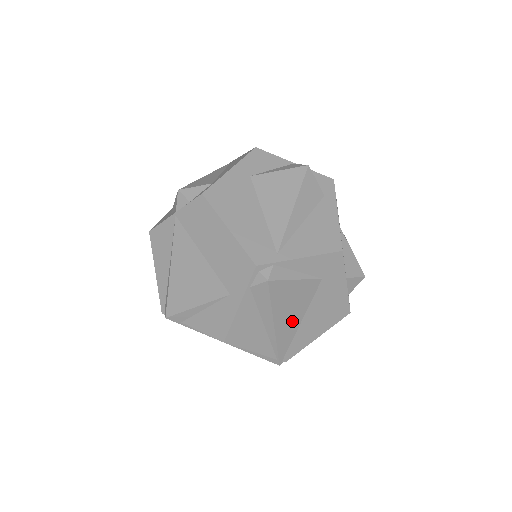
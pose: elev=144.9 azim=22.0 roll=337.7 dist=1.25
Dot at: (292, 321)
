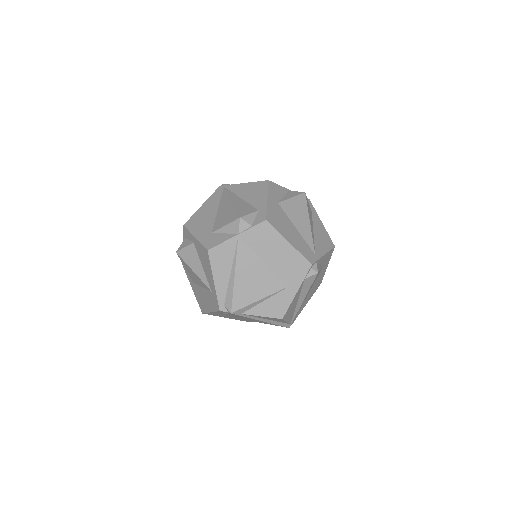
Dot at: (306, 296)
